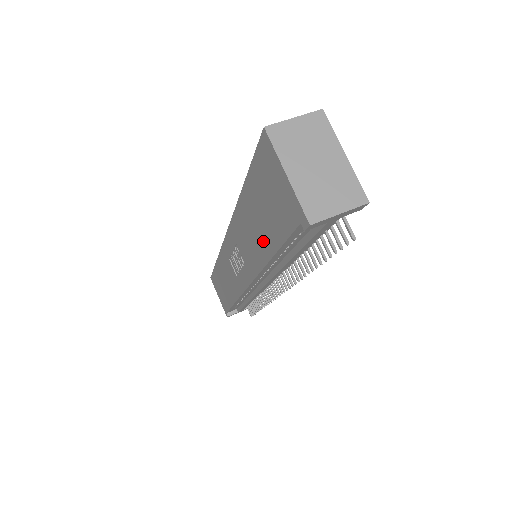
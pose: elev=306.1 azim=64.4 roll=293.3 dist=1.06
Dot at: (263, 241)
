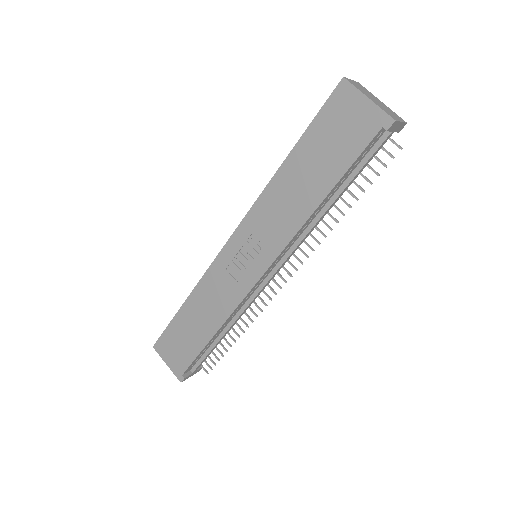
Dot at: (314, 188)
